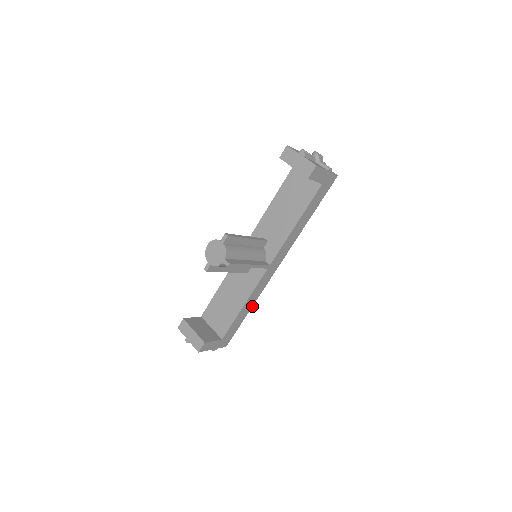
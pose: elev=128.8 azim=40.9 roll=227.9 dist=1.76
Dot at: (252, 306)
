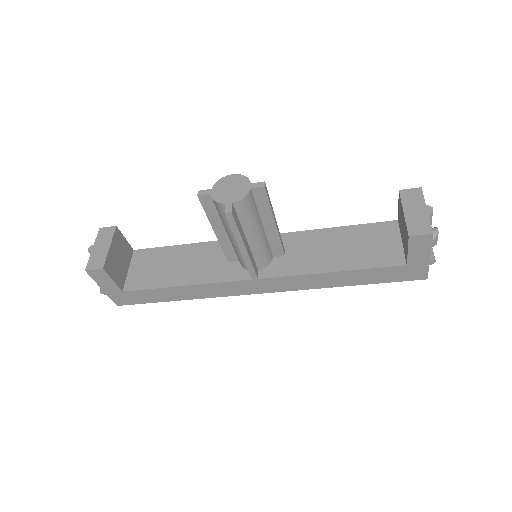
Dot at: (190, 299)
